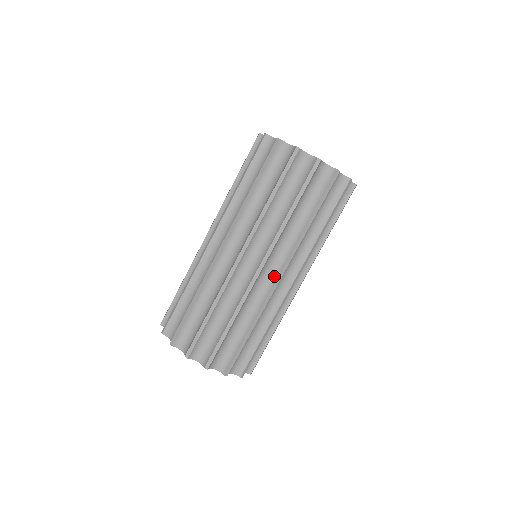
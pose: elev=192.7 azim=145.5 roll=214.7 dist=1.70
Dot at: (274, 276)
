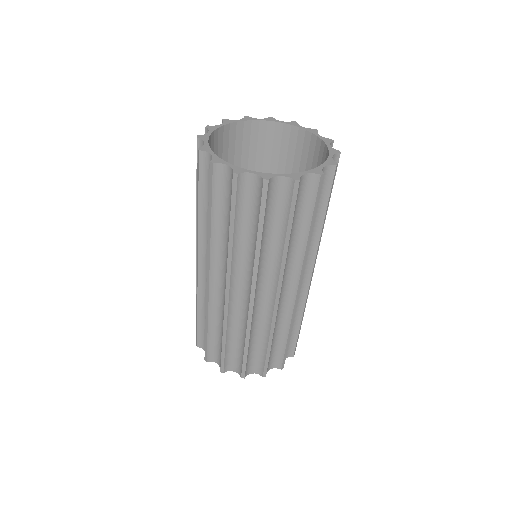
Dot at: (292, 291)
